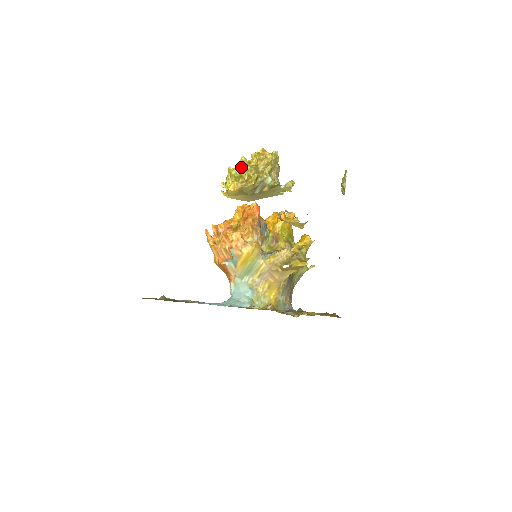
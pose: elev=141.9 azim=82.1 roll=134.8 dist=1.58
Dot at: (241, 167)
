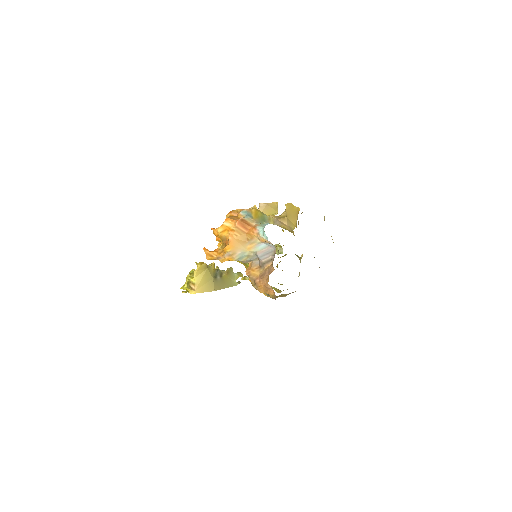
Dot at: occluded
